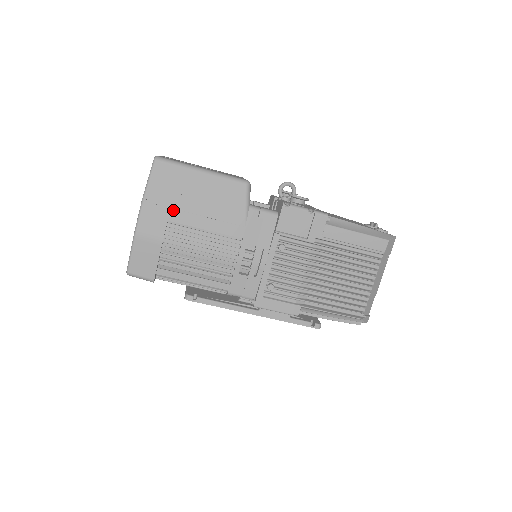
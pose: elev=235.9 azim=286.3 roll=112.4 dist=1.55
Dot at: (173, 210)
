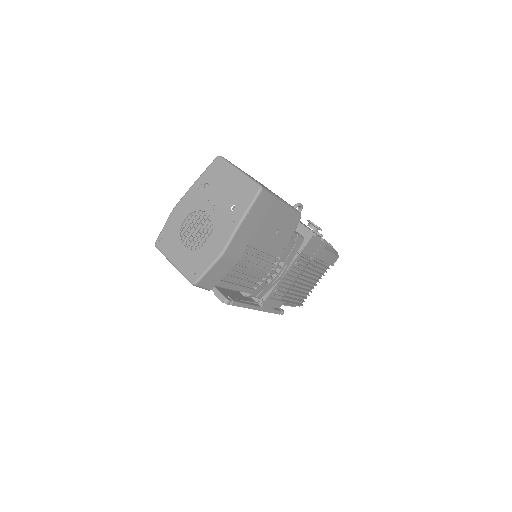
Dot at: (255, 235)
